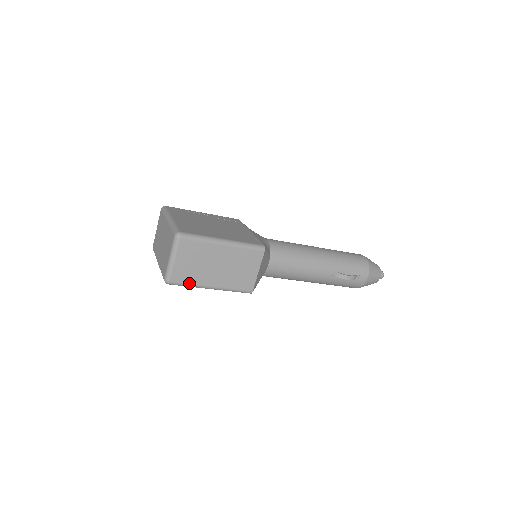
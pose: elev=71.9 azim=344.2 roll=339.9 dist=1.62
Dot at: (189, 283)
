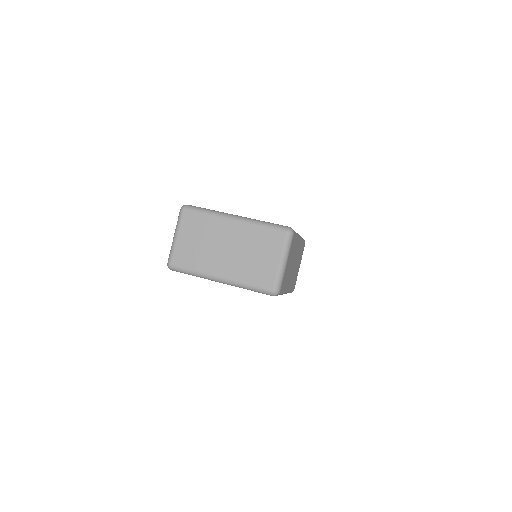
Dot at: (284, 290)
